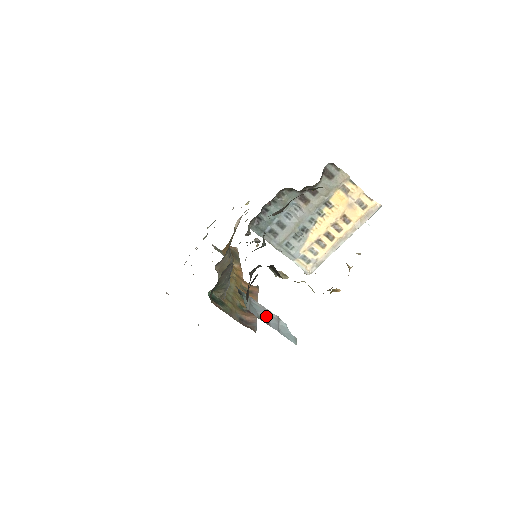
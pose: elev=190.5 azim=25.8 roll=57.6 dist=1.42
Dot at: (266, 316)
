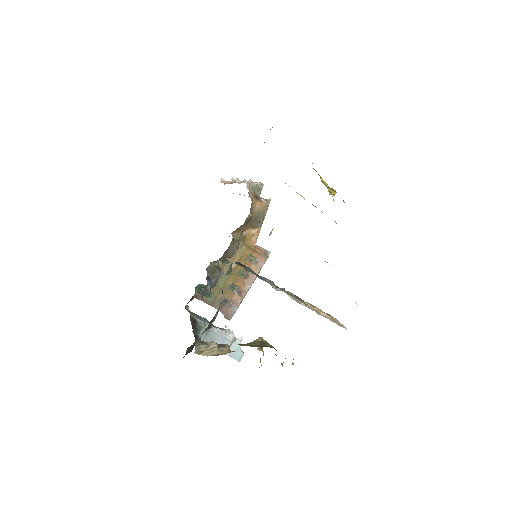
Dot at: (220, 341)
